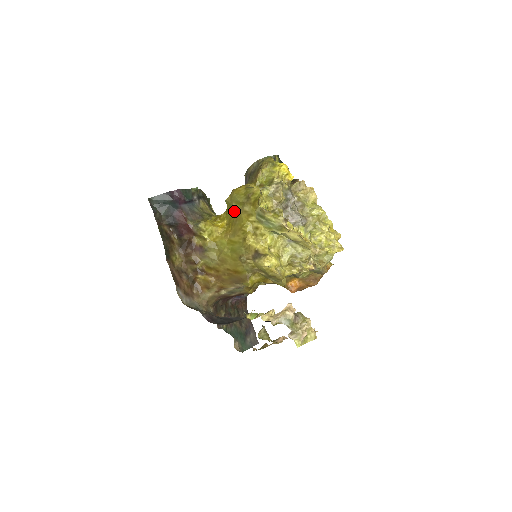
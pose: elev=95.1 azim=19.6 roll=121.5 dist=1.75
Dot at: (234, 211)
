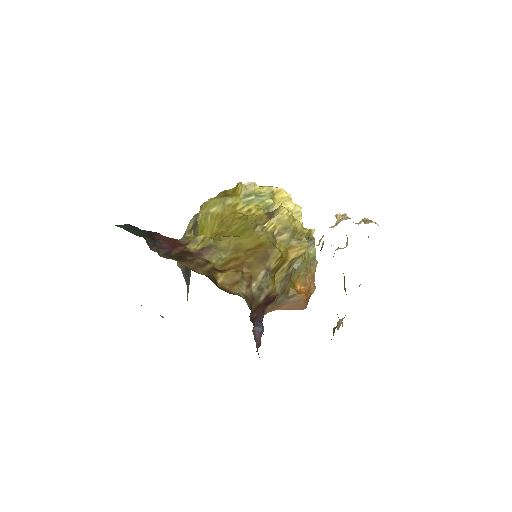
Dot at: (214, 216)
